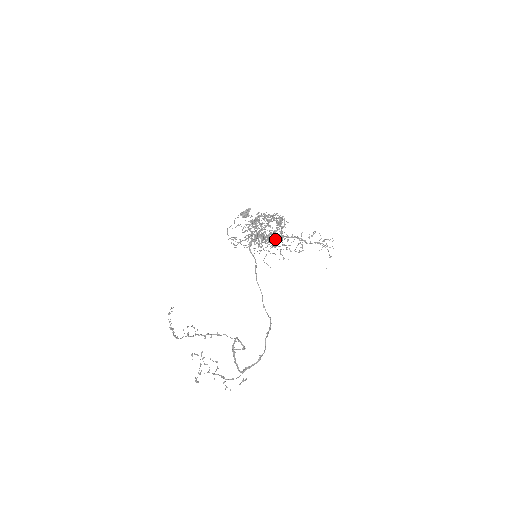
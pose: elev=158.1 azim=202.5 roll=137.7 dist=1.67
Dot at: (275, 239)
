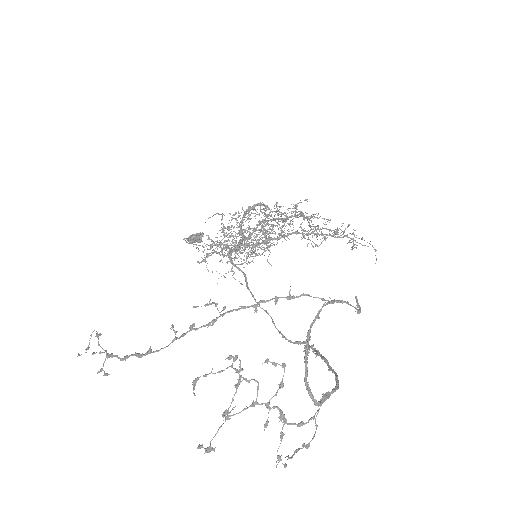
Dot at: occluded
